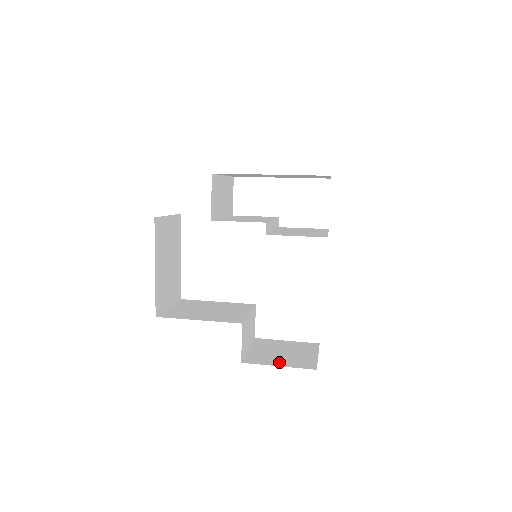
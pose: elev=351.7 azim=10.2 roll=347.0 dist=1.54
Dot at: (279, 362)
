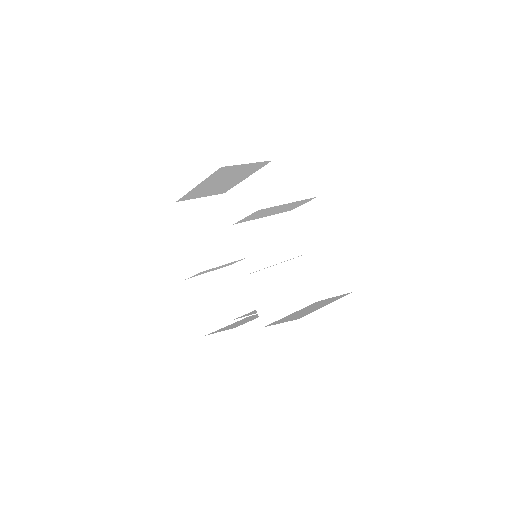
Dot at: (201, 305)
